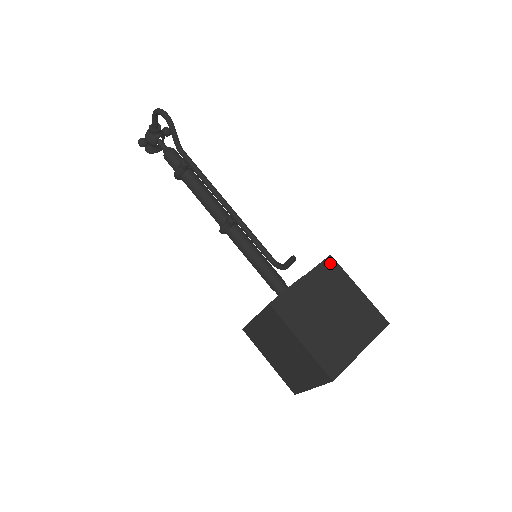
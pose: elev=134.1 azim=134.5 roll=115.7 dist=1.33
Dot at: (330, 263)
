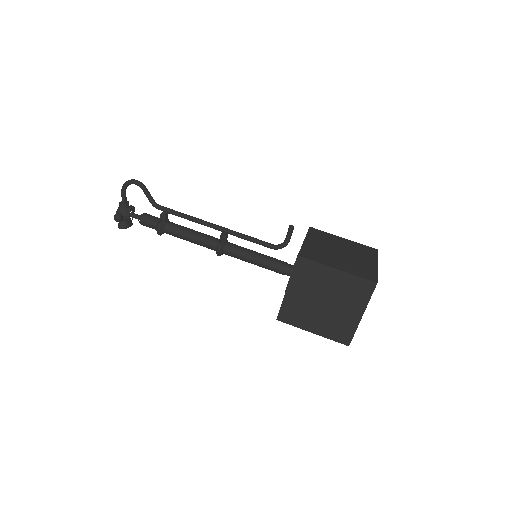
Dot at: (313, 230)
